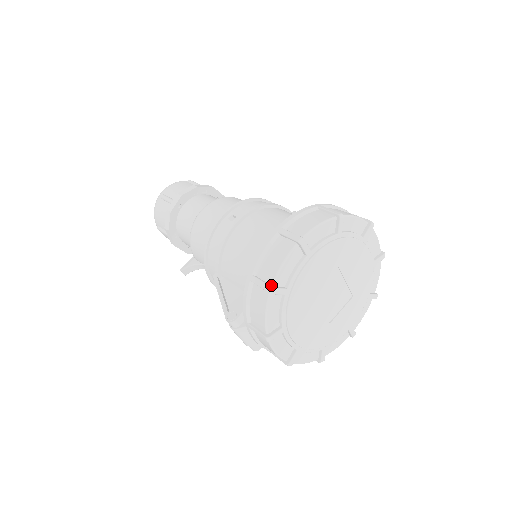
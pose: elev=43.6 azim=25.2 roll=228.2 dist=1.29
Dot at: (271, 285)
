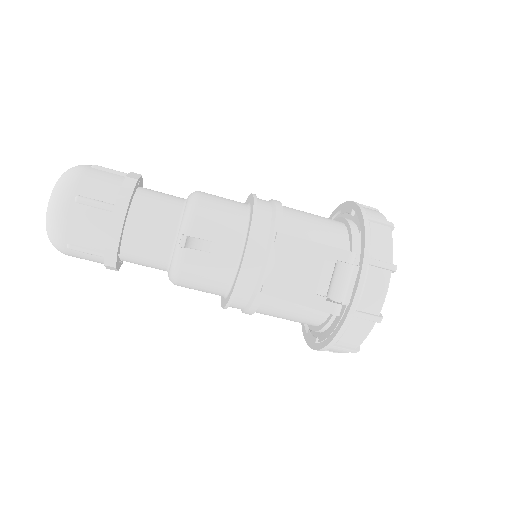
Dot at: (388, 223)
